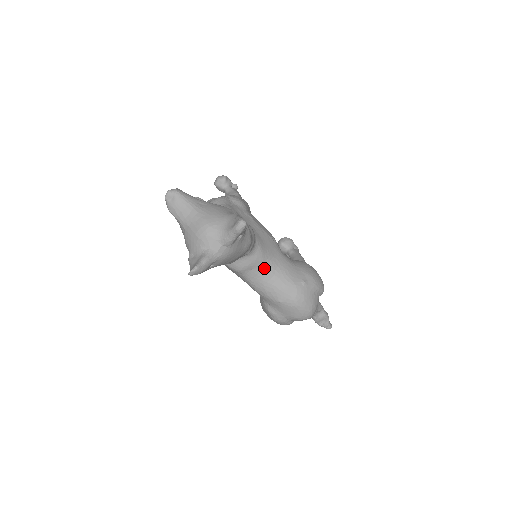
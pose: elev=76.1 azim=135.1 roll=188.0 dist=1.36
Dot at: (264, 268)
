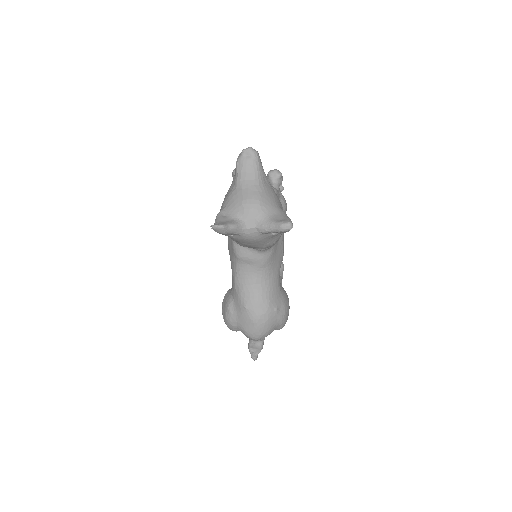
Dot at: (258, 271)
